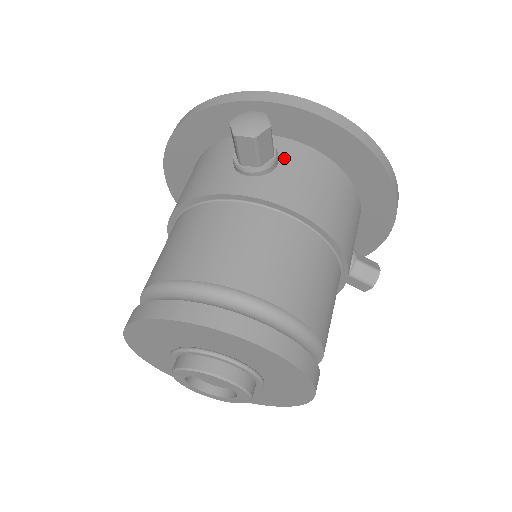
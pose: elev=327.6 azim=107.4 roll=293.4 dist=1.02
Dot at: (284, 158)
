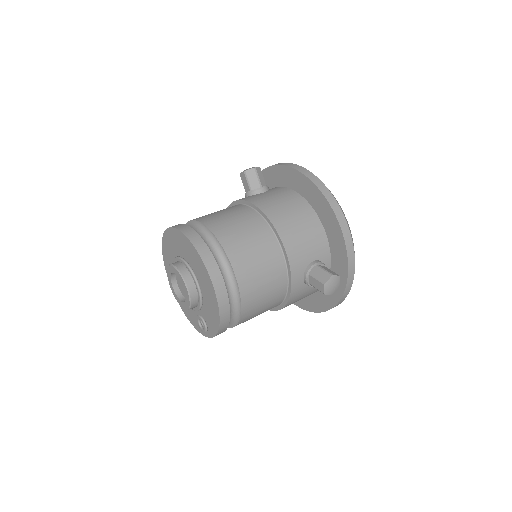
Dot at: (270, 191)
